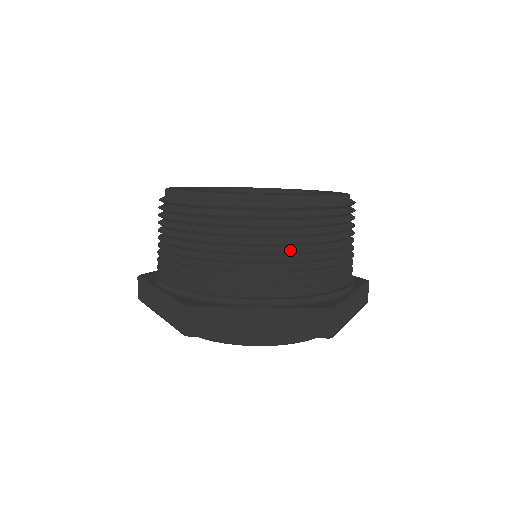
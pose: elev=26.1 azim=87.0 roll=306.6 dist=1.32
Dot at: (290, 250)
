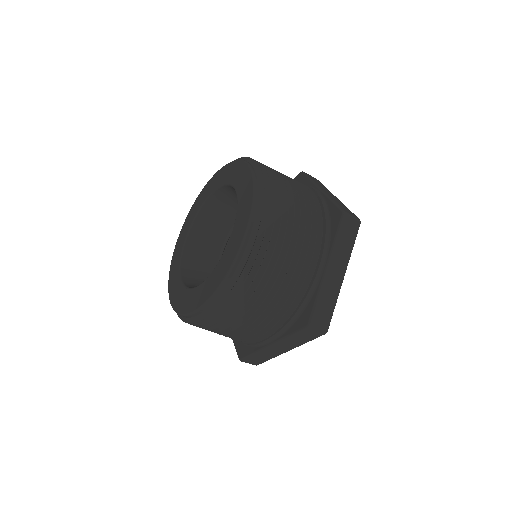
Dot at: (248, 316)
